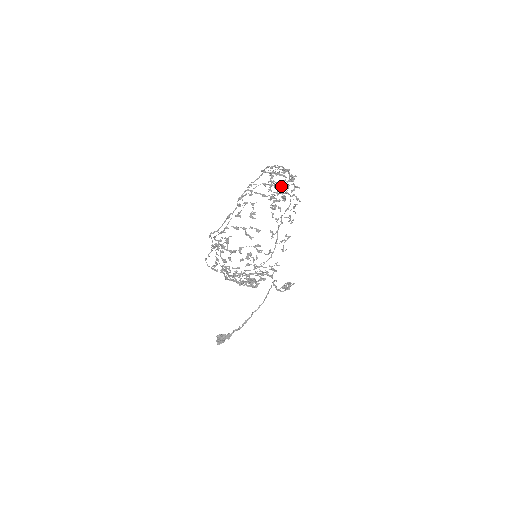
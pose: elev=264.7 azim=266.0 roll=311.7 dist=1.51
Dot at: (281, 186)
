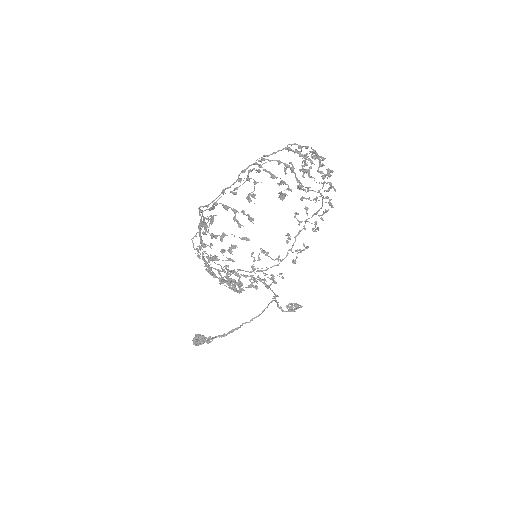
Dot at: occluded
